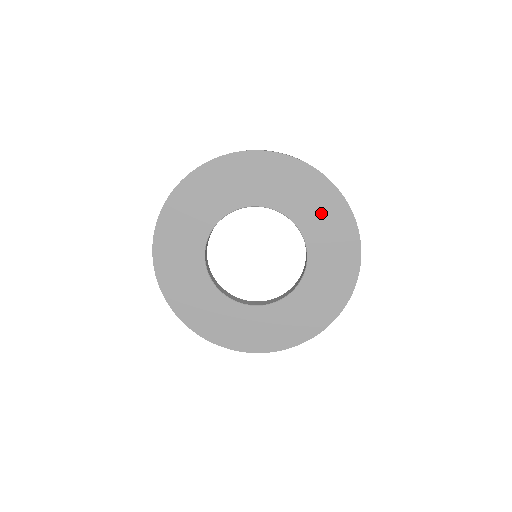
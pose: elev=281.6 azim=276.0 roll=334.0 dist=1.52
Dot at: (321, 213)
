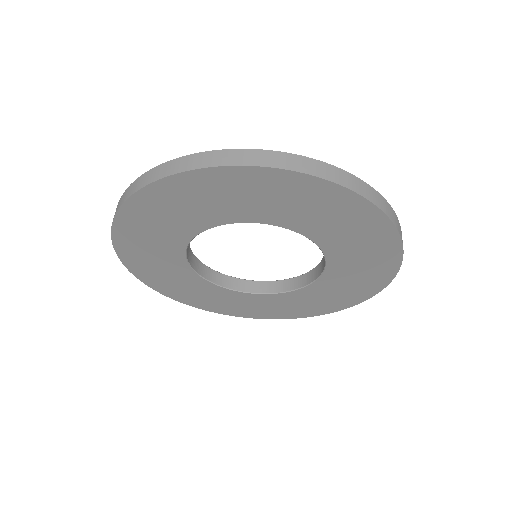
Dot at: (353, 235)
